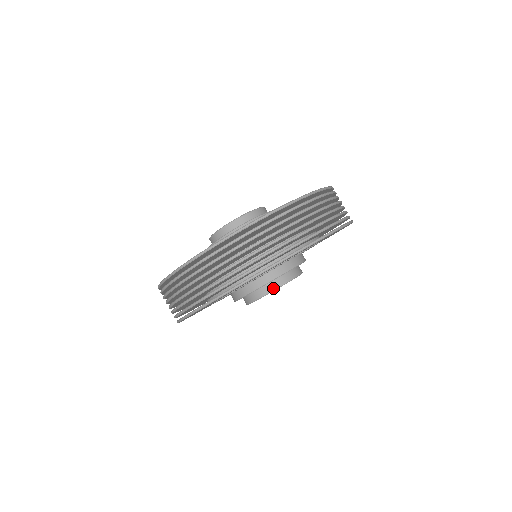
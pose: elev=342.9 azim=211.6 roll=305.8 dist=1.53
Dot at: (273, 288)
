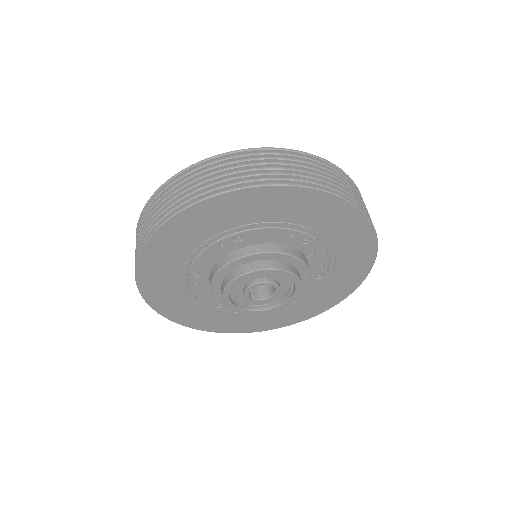
Dot at: (263, 266)
